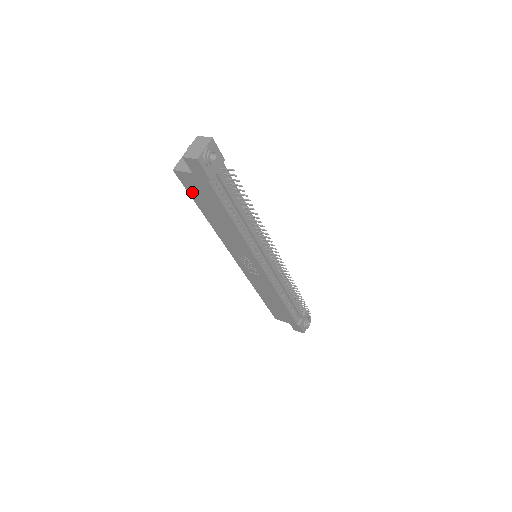
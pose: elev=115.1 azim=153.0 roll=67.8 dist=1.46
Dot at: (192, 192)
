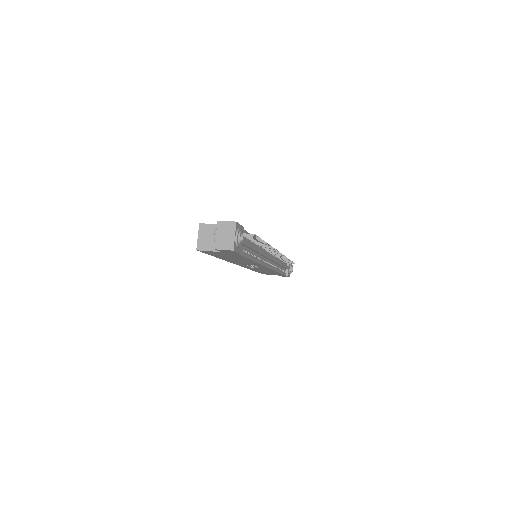
Dot at: (212, 254)
